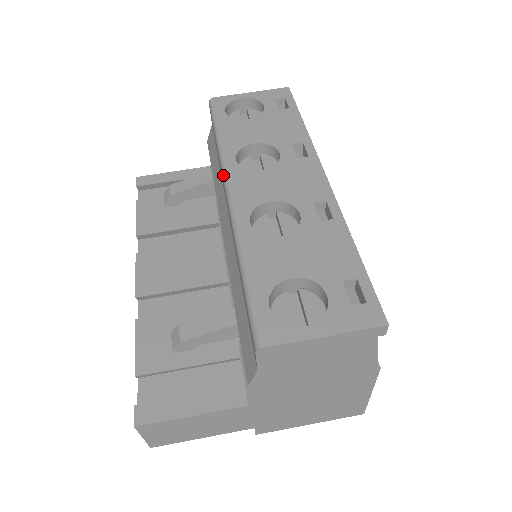
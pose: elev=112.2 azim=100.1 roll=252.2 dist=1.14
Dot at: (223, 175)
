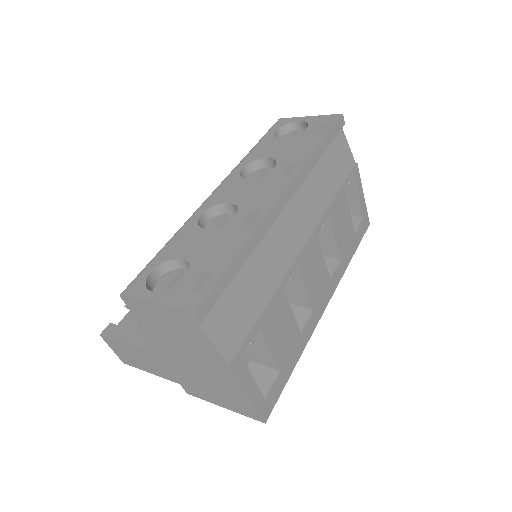
Dot at: (225, 178)
